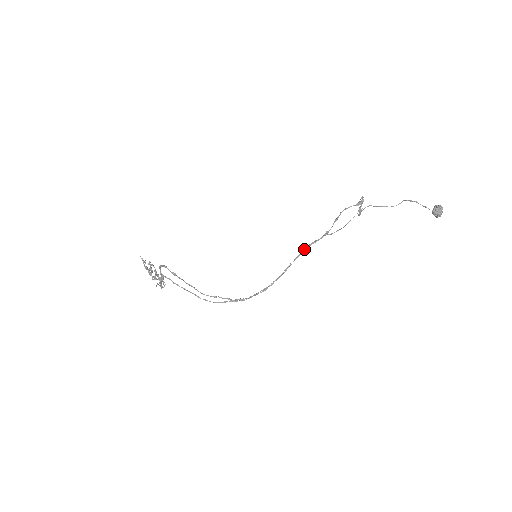
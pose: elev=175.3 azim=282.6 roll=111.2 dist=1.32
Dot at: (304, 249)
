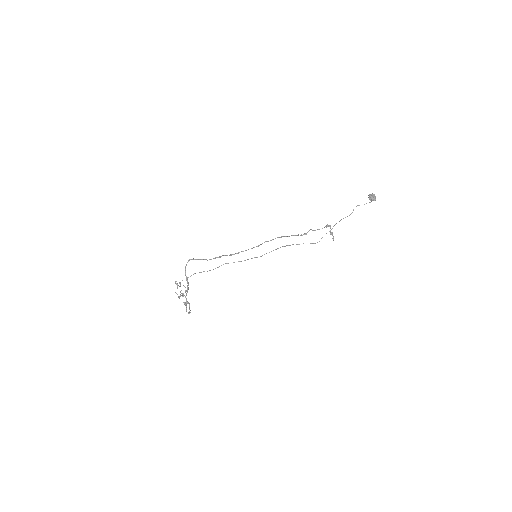
Dot at: (290, 245)
